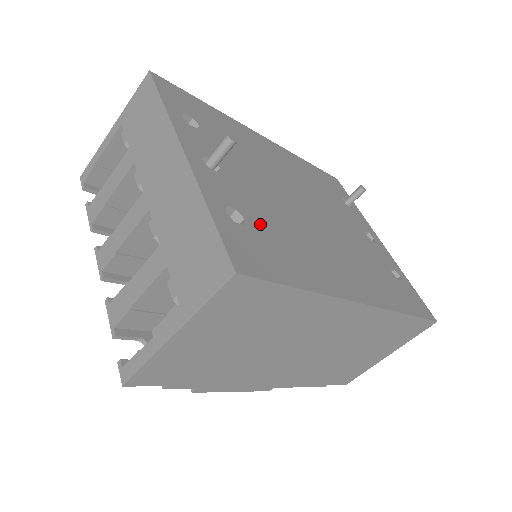
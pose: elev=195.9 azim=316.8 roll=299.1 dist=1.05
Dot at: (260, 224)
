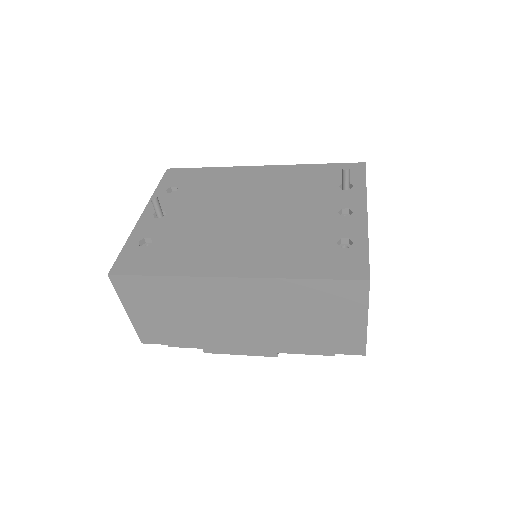
Dot at: (165, 242)
